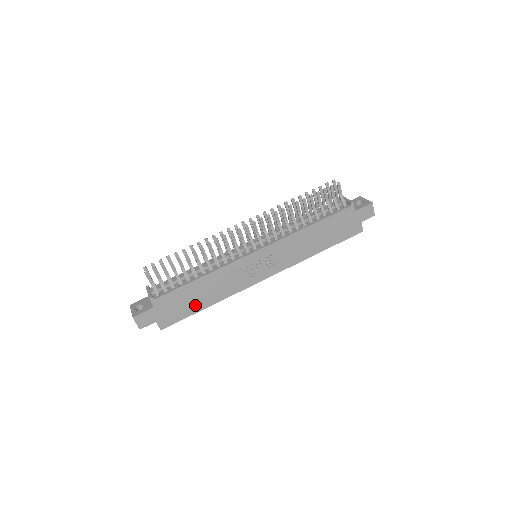
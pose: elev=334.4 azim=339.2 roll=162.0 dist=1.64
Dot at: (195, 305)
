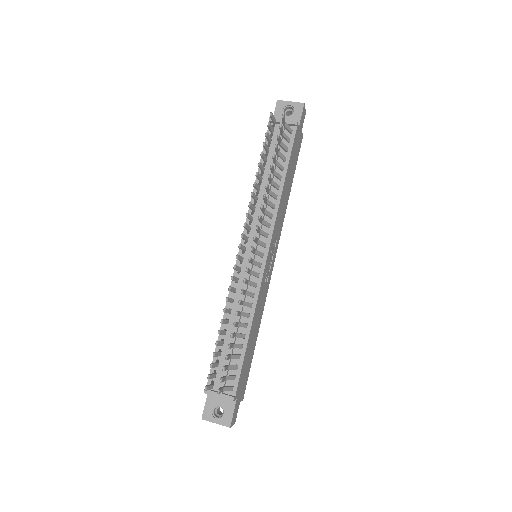
Dot at: (252, 352)
